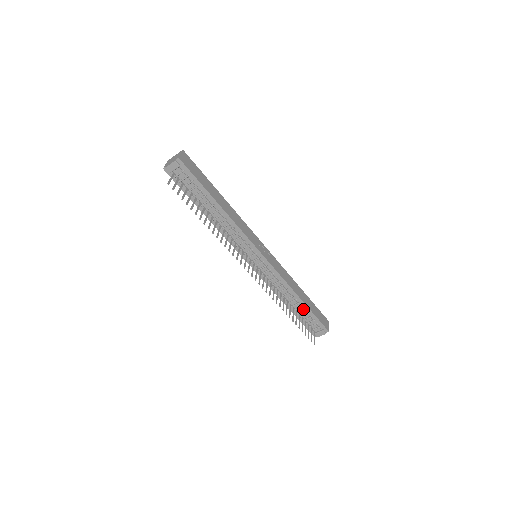
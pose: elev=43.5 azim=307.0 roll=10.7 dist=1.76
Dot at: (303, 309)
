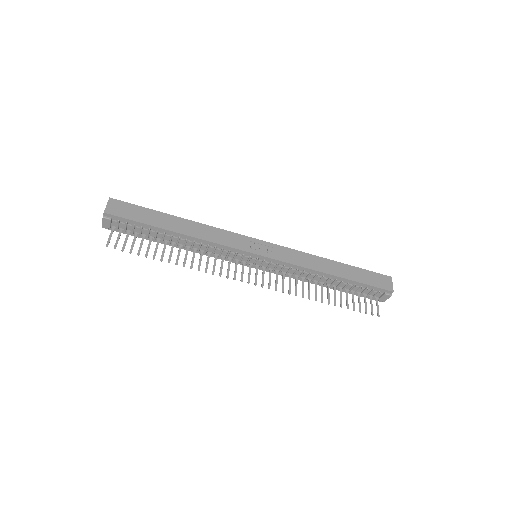
Dot at: (345, 283)
